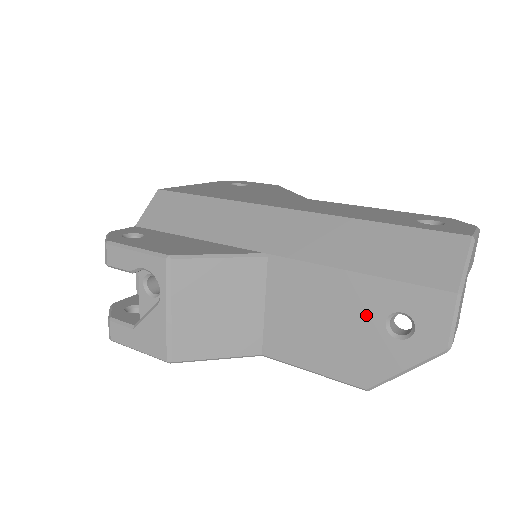
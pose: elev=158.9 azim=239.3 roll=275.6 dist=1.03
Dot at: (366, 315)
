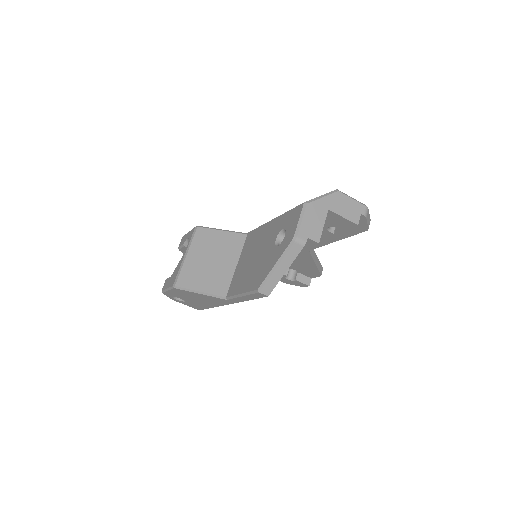
Dot at: (270, 241)
